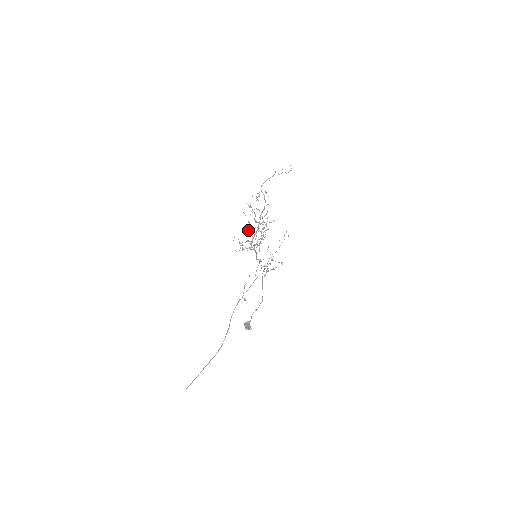
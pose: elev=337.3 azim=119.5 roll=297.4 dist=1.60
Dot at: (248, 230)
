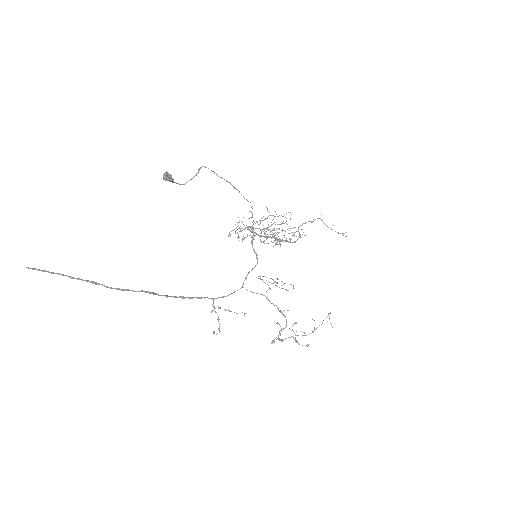
Dot at: (261, 241)
